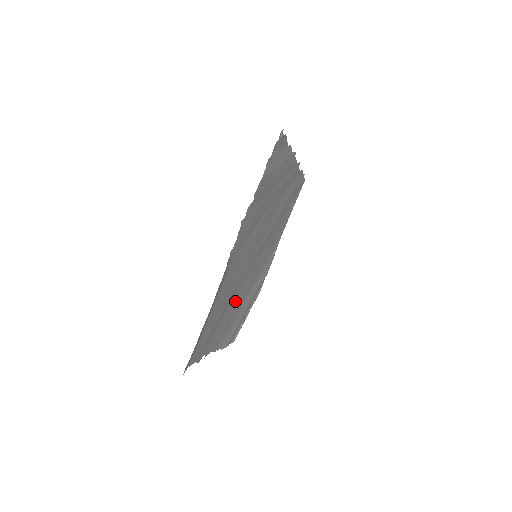
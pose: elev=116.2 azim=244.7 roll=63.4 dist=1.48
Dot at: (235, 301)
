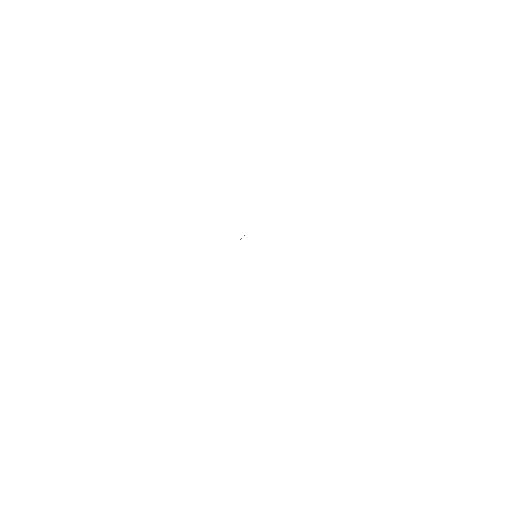
Dot at: occluded
